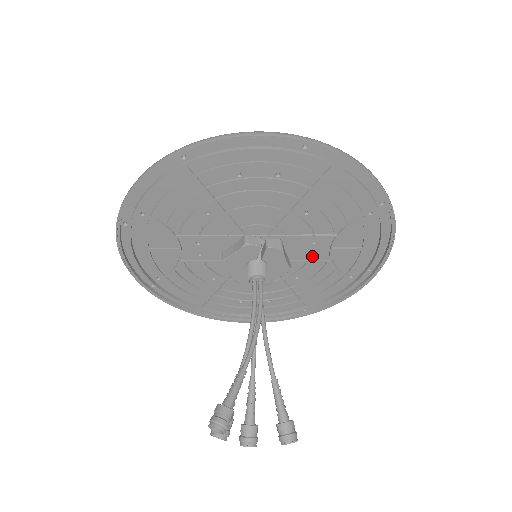
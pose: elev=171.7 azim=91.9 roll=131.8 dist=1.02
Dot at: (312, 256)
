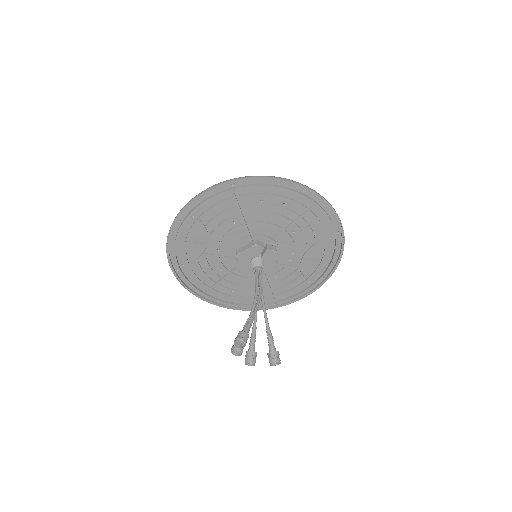
Dot at: (289, 262)
